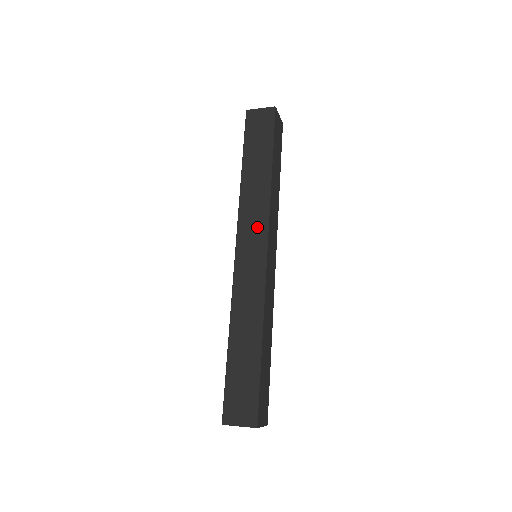
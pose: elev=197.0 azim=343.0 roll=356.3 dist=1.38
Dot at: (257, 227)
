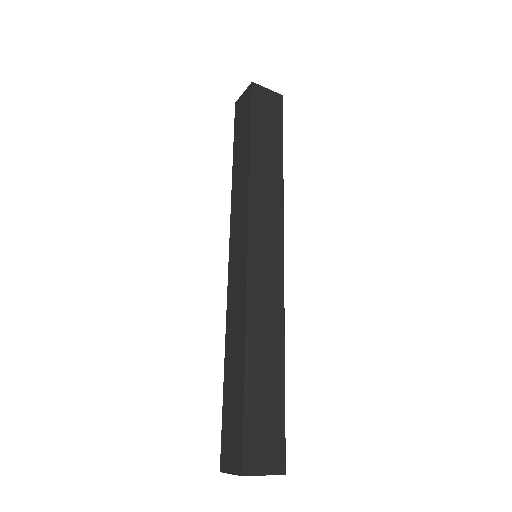
Dot at: (241, 222)
